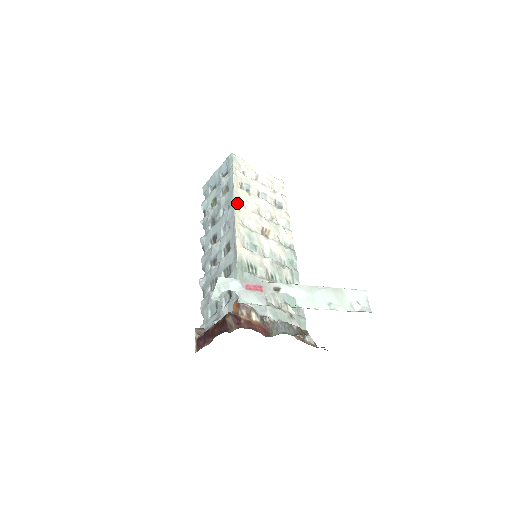
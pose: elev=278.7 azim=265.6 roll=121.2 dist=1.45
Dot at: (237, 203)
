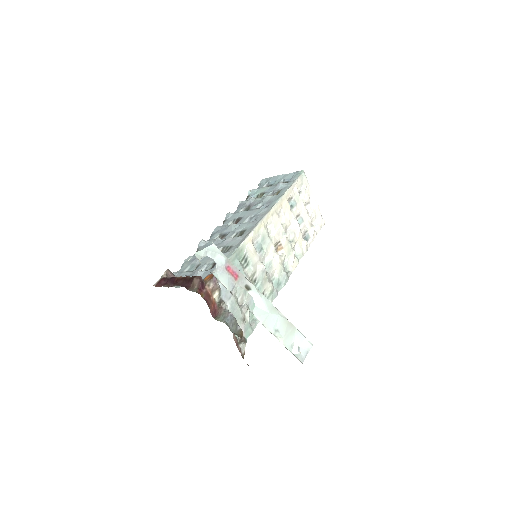
Dot at: (275, 208)
